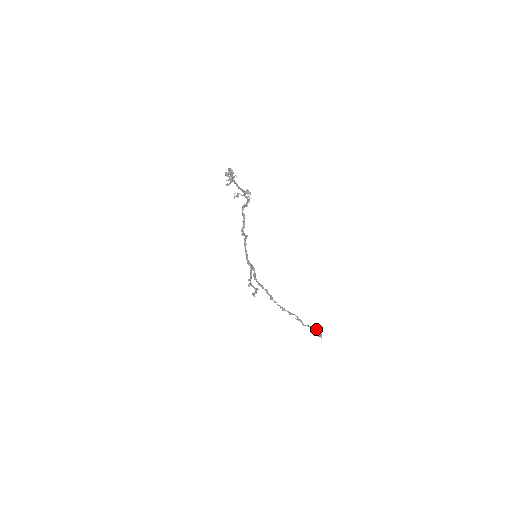
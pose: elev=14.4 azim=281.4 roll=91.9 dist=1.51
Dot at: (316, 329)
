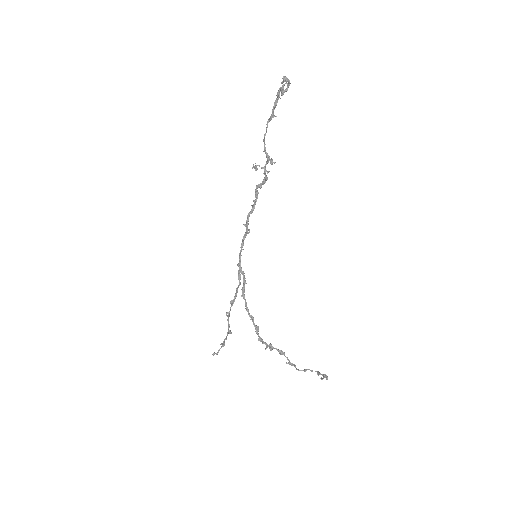
Dot at: (318, 371)
